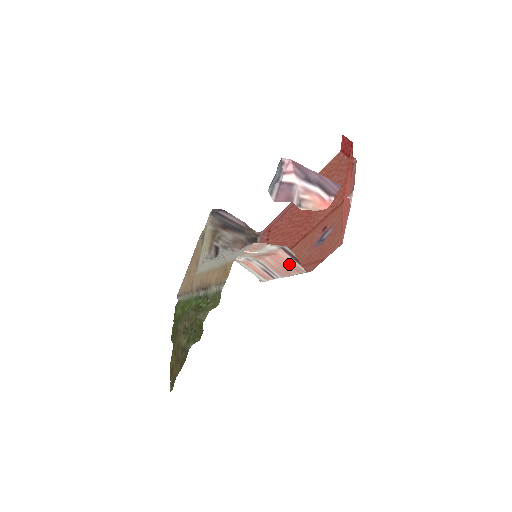
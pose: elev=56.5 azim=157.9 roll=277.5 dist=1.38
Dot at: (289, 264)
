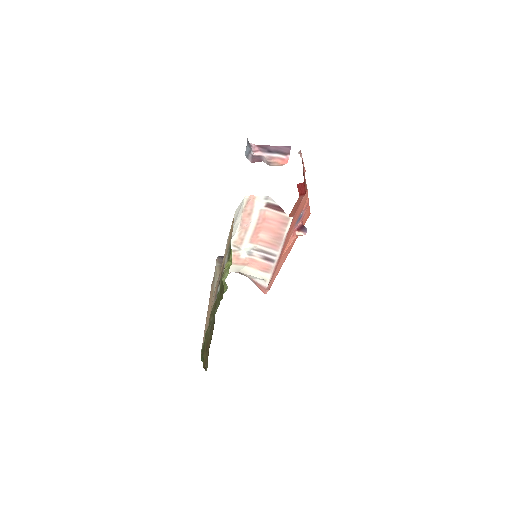
Dot at: (277, 222)
